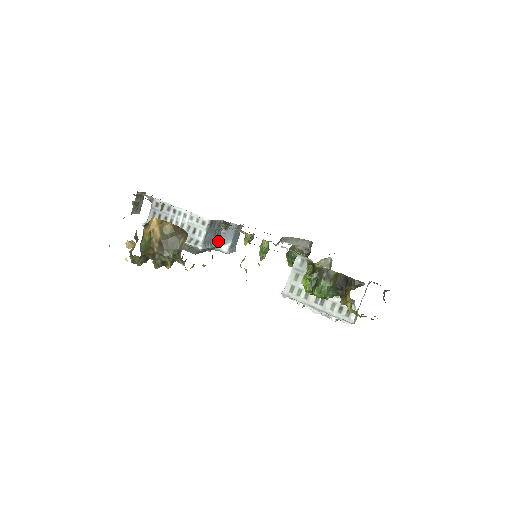
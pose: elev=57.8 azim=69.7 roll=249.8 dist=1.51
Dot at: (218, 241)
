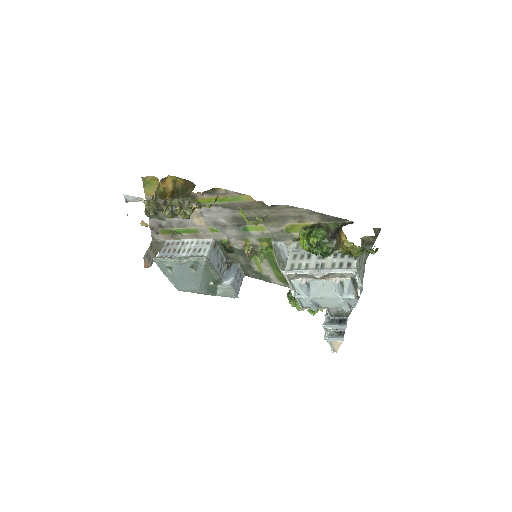
Dot at: (221, 278)
